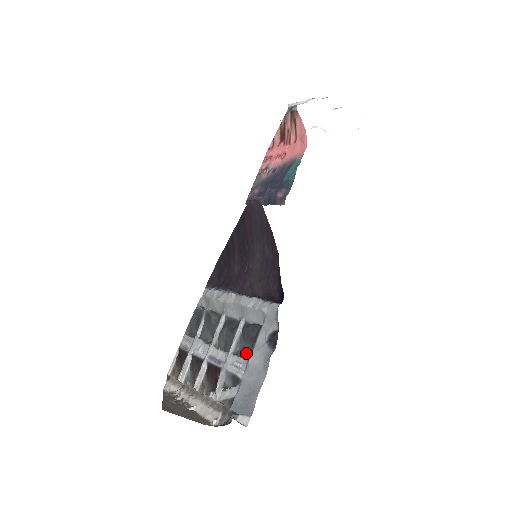
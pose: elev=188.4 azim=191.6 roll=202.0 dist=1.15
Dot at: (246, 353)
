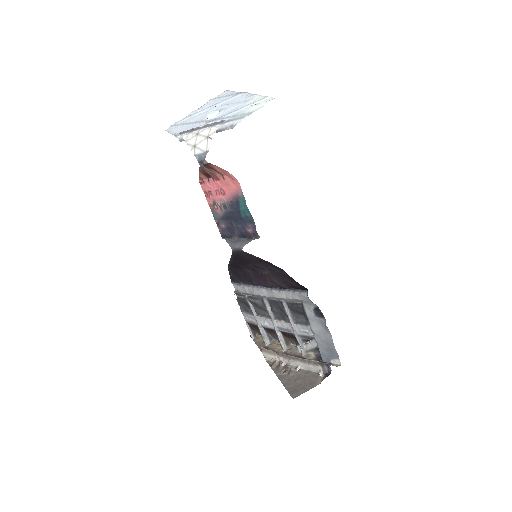
Dot at: (303, 319)
